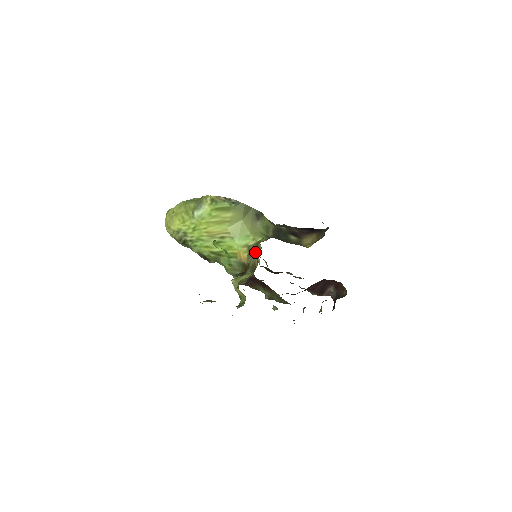
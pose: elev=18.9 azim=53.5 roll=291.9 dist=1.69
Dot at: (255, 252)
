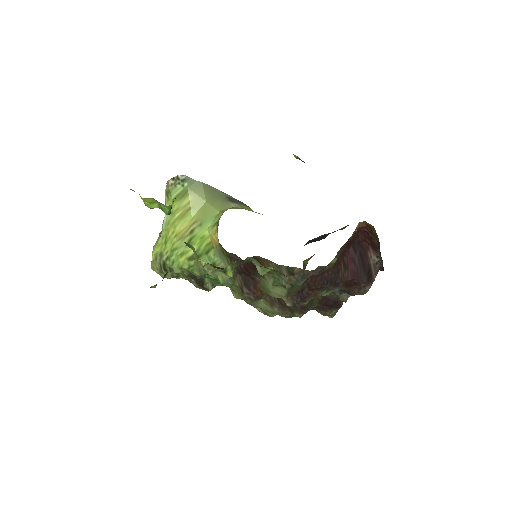
Dot at: occluded
